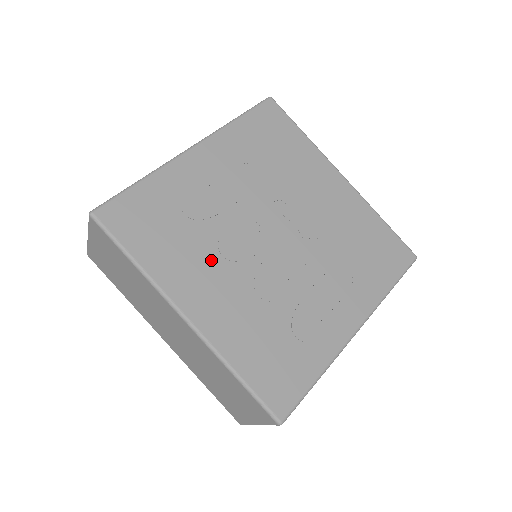
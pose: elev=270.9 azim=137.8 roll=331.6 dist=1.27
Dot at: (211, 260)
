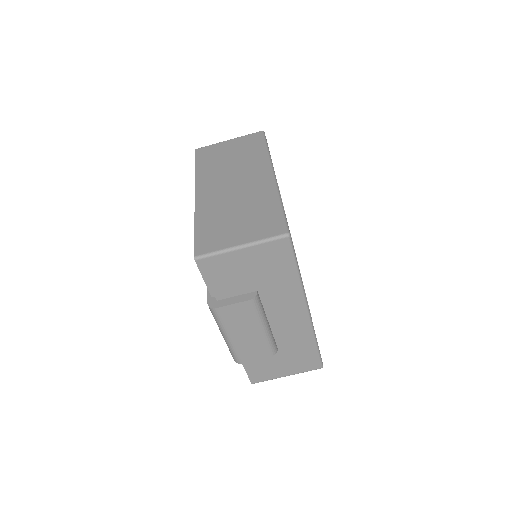
Dot at: occluded
